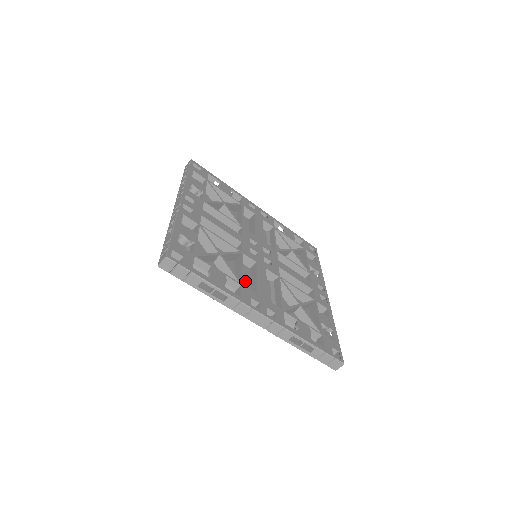
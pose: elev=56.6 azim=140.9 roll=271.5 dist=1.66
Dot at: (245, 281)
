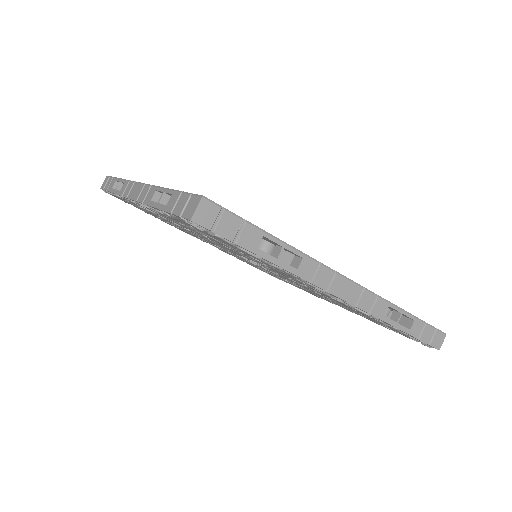
Dot at: occluded
